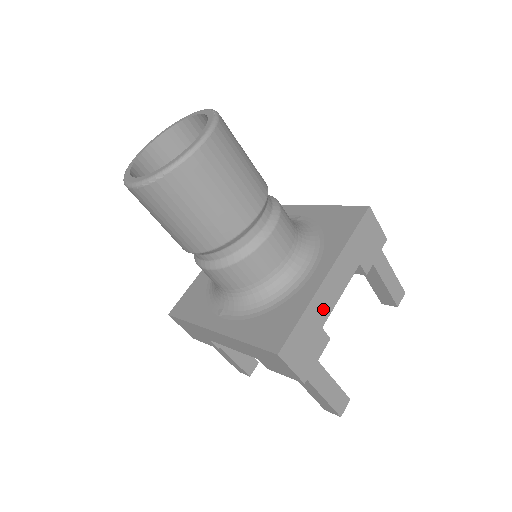
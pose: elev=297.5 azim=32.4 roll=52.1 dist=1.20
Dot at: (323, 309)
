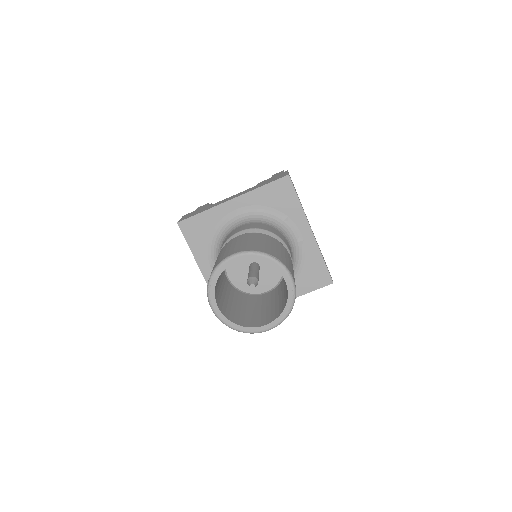
Dot at: occluded
